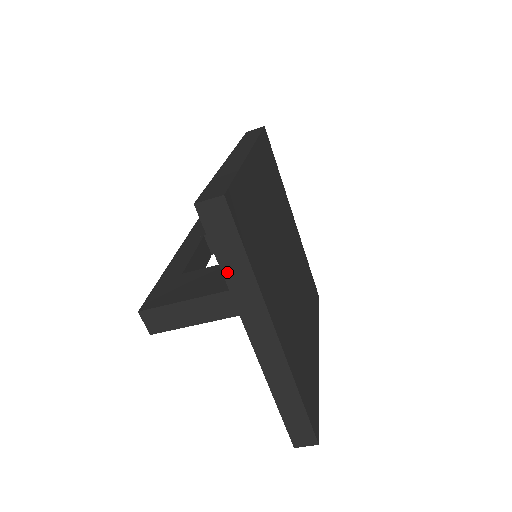
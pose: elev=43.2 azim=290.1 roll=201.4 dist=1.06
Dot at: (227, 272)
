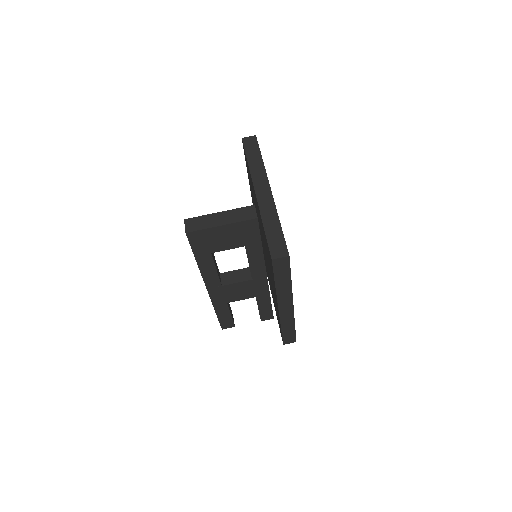
Dot at: (250, 161)
